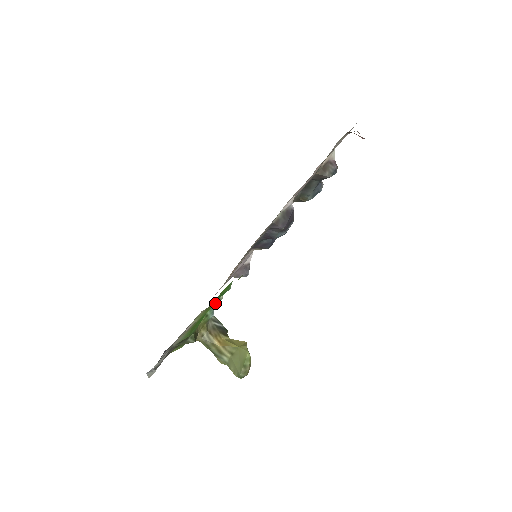
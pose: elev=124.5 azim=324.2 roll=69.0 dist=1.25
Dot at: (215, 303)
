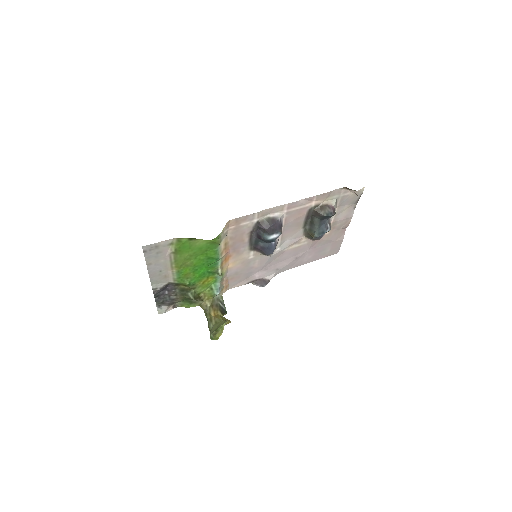
Dot at: (185, 239)
